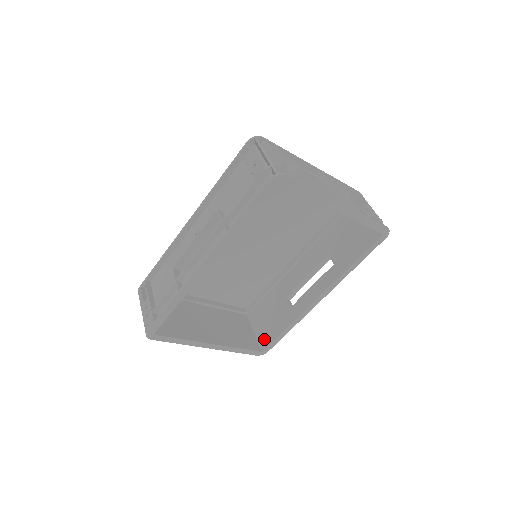
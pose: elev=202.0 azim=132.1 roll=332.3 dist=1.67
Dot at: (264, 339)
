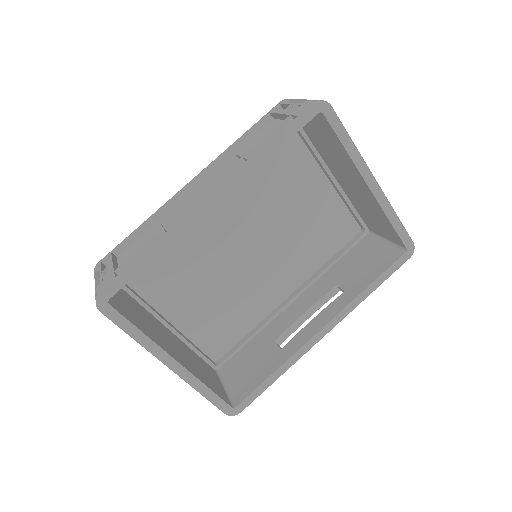
Dot at: (239, 392)
